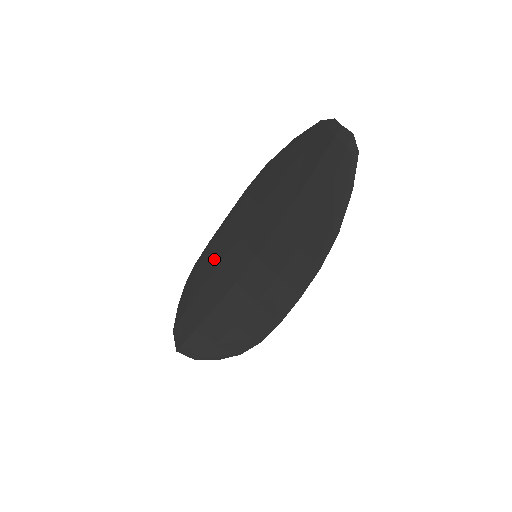
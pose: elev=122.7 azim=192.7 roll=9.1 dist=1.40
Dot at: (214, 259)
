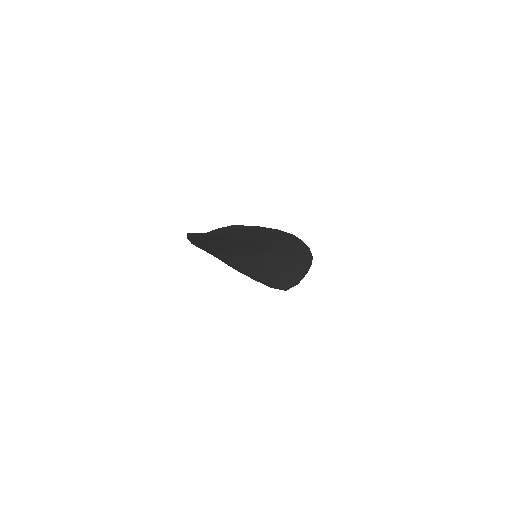
Dot at: (238, 265)
